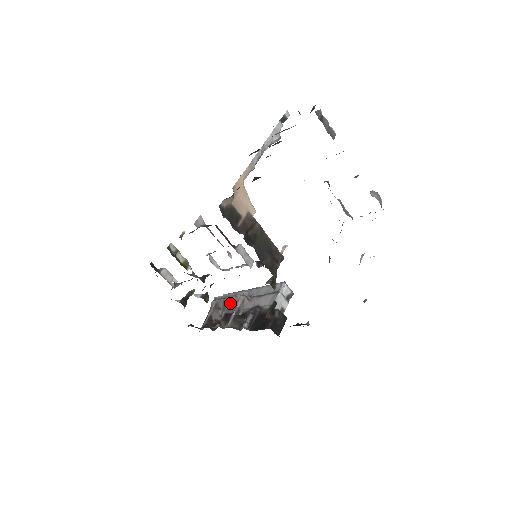
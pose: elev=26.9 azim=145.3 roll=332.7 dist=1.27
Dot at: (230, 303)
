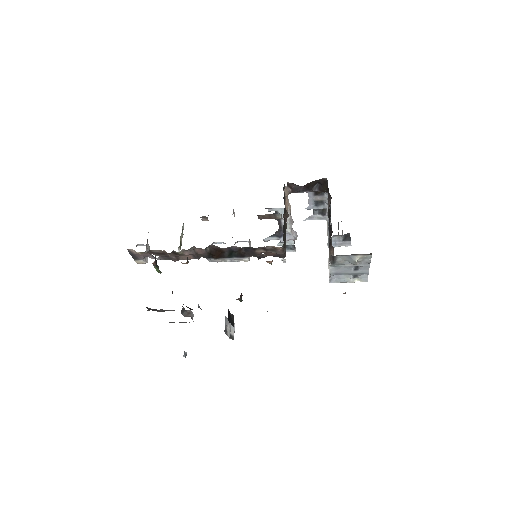
Dot at: occluded
